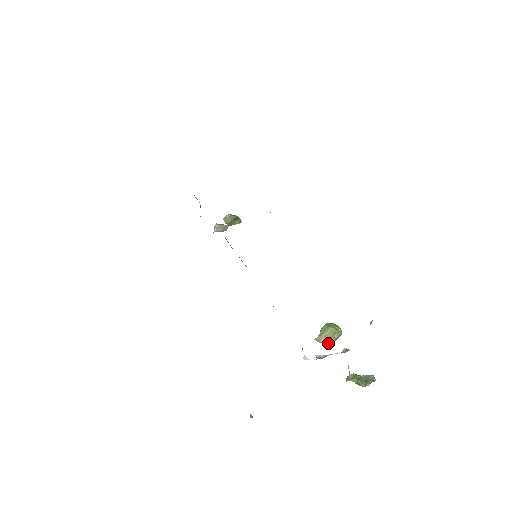
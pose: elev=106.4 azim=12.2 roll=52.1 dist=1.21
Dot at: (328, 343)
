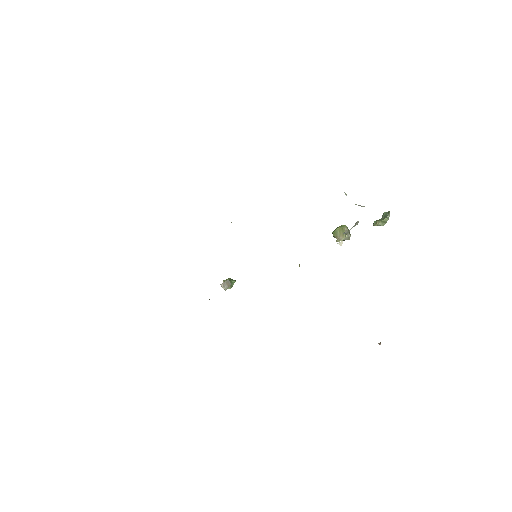
Dot at: (346, 236)
